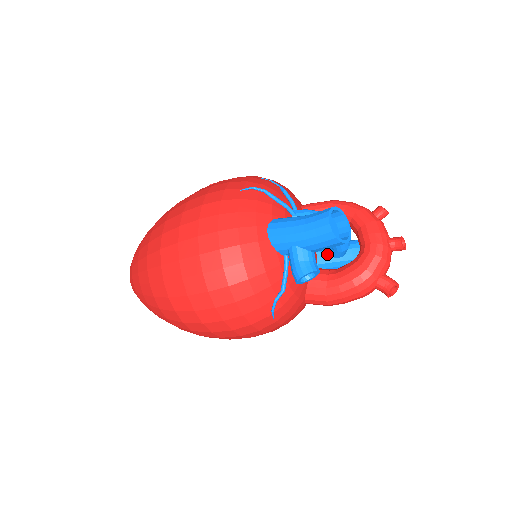
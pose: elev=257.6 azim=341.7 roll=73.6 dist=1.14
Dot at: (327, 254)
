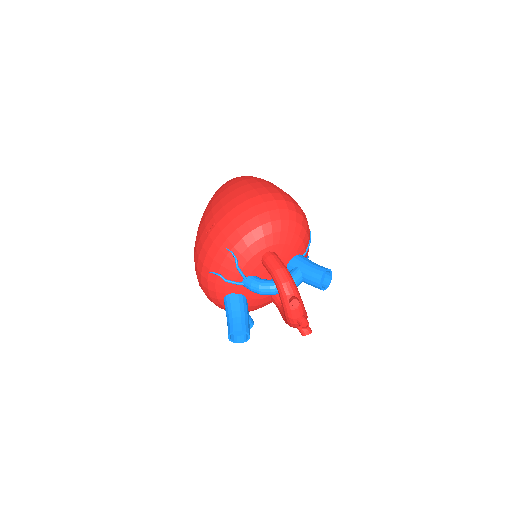
Dot at: occluded
